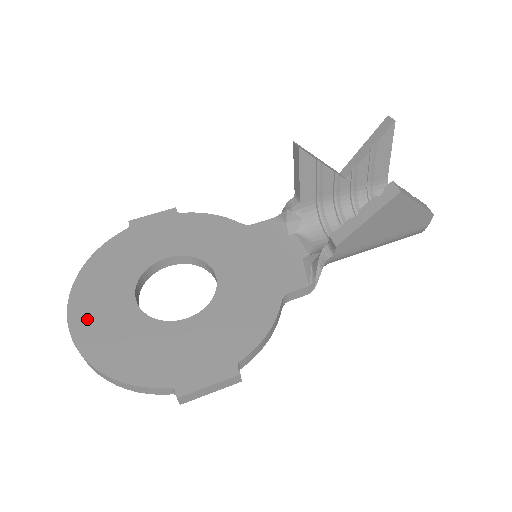
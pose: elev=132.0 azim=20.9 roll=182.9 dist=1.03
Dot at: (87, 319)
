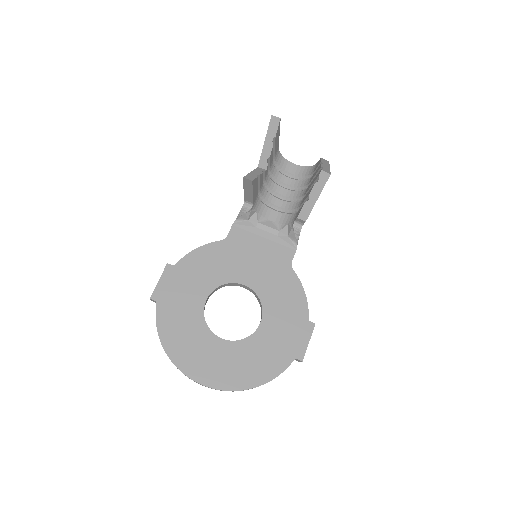
Dot at: (211, 373)
